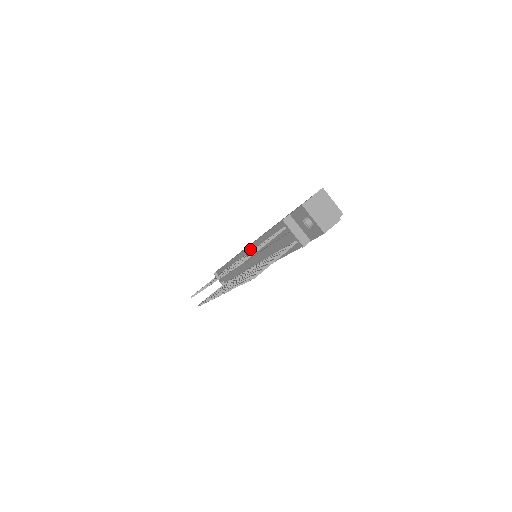
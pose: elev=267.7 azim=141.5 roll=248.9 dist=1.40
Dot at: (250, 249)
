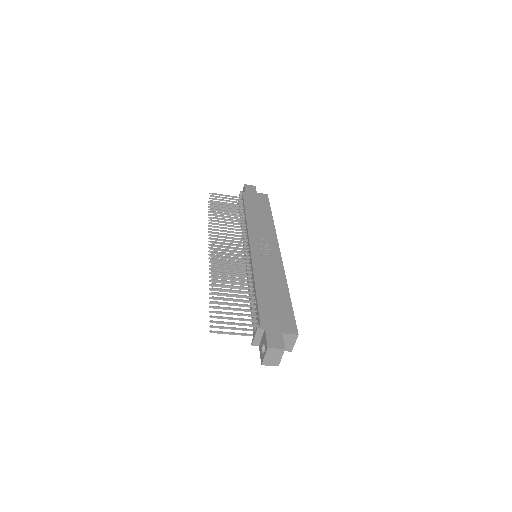
Dot at: (251, 263)
